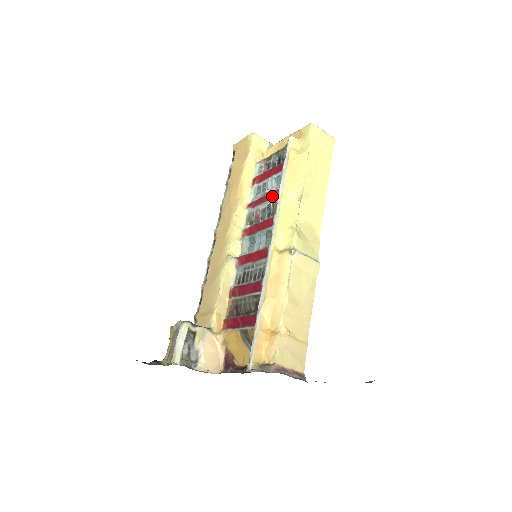
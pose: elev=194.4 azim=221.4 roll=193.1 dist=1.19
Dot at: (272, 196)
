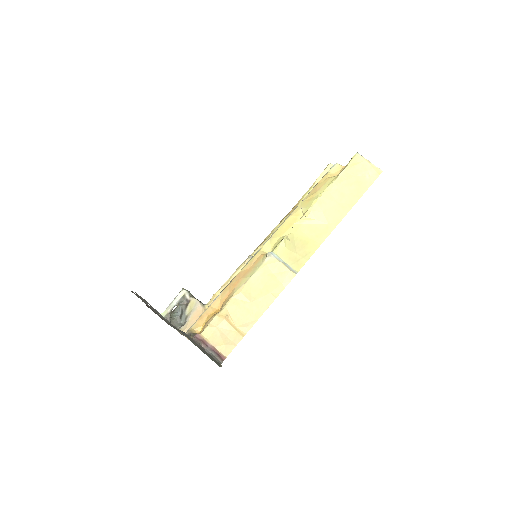
Dot at: occluded
